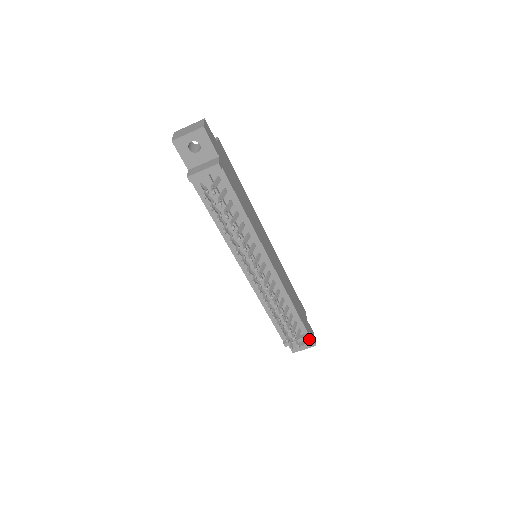
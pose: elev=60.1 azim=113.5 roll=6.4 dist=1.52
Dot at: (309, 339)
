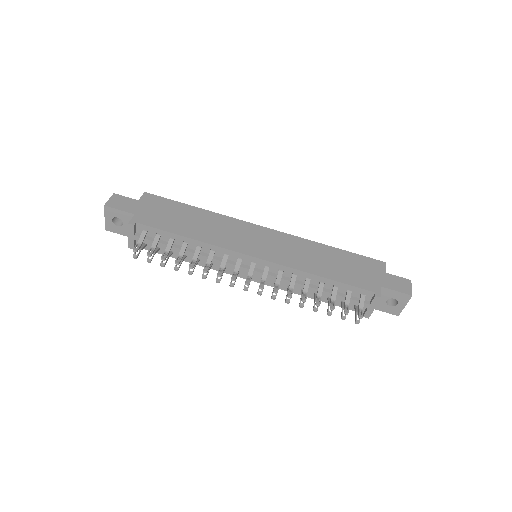
Dot at: (395, 294)
